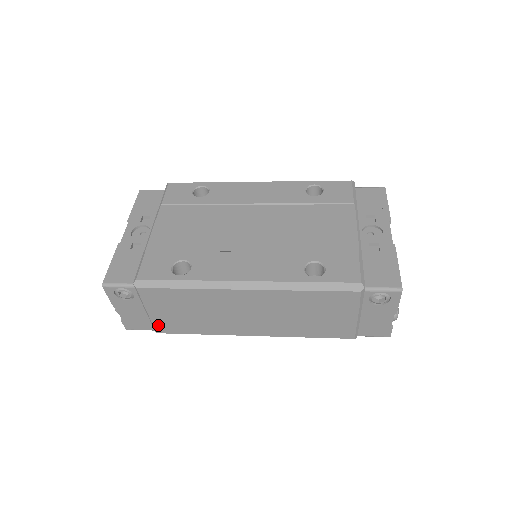
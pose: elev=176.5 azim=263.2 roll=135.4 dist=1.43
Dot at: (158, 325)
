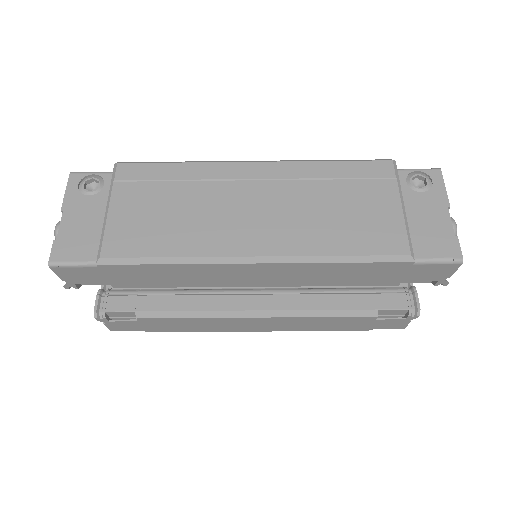
Dot at: (111, 238)
